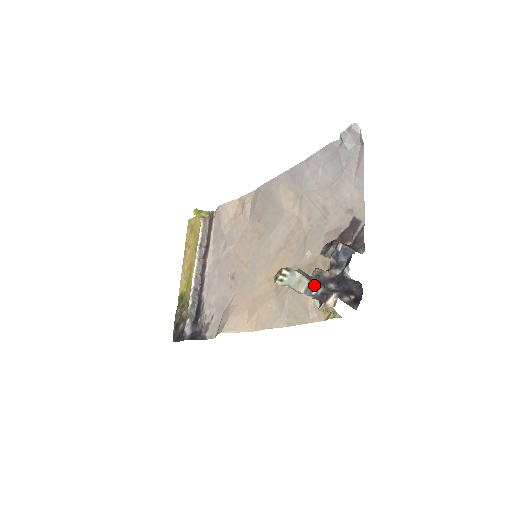
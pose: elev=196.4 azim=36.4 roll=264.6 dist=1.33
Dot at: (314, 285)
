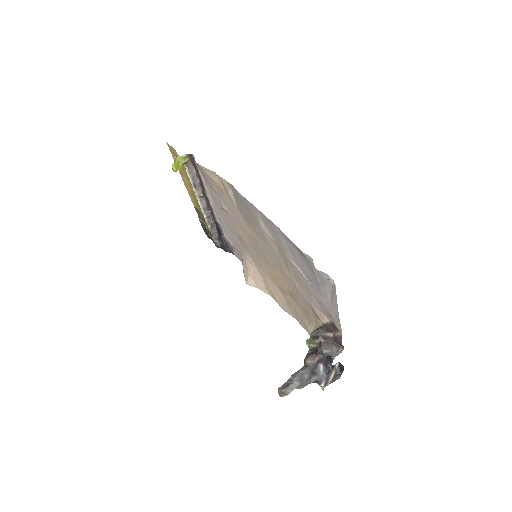
Dot at: occluded
